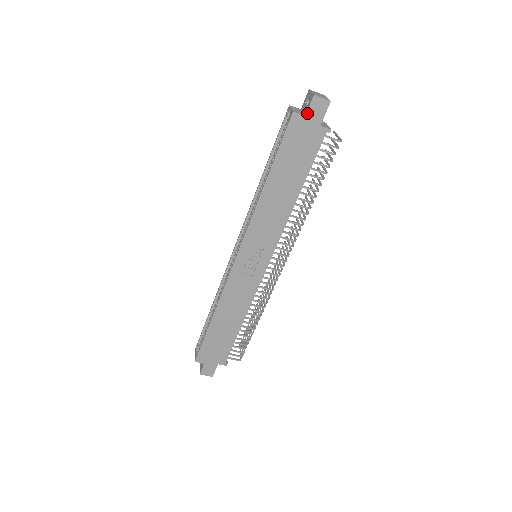
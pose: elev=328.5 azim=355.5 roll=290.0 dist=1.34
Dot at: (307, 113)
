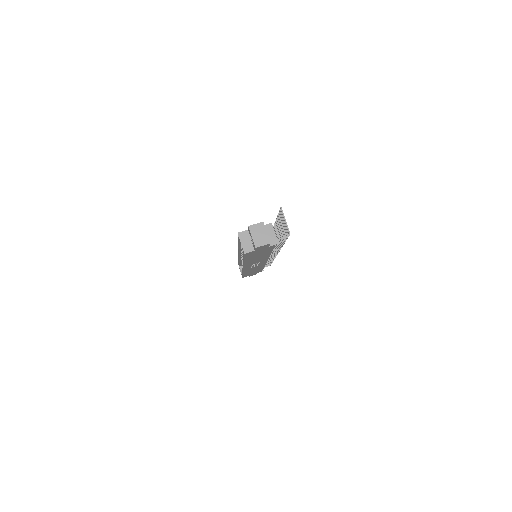
Dot at: (255, 250)
